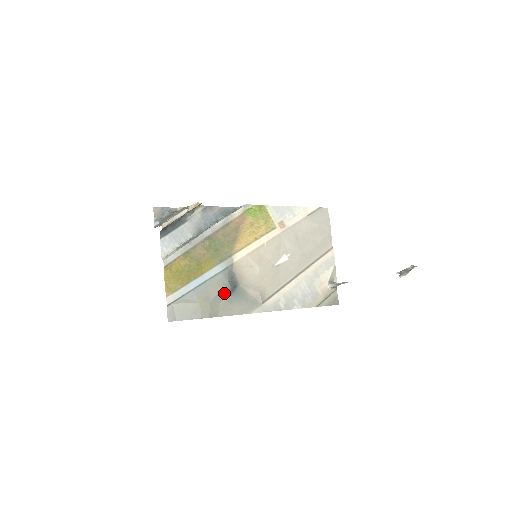
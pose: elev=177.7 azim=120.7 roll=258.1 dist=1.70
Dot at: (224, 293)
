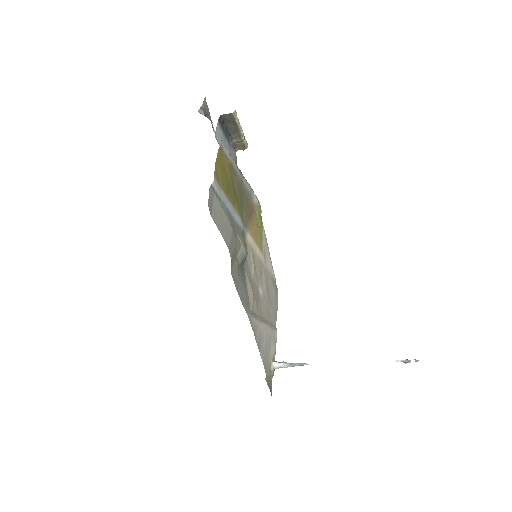
Dot at: (241, 253)
